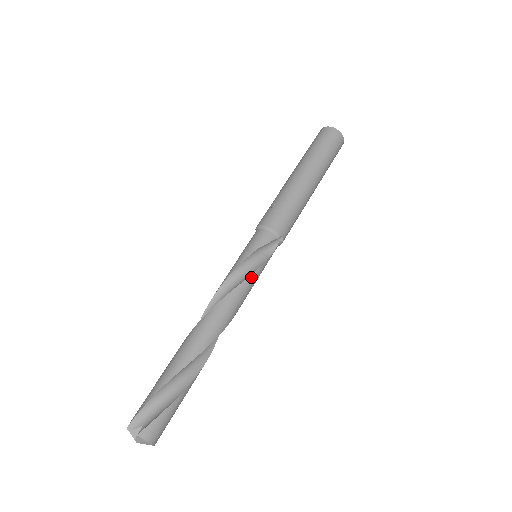
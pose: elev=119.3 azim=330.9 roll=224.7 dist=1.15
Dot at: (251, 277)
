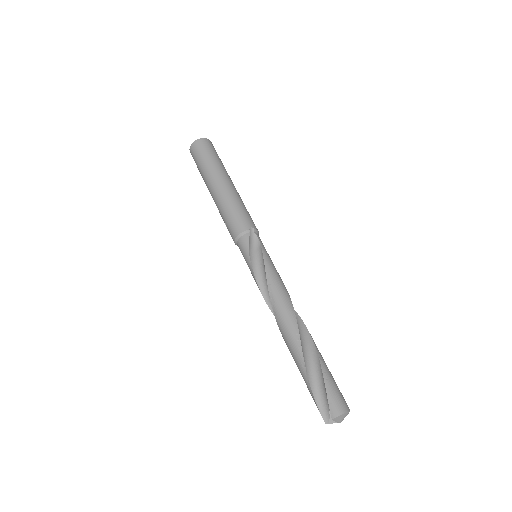
Dot at: (267, 269)
